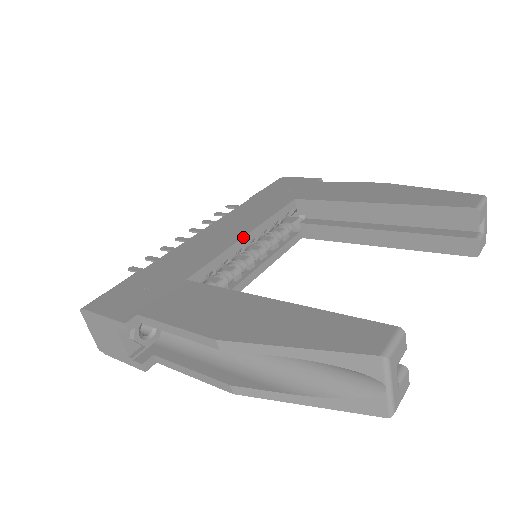
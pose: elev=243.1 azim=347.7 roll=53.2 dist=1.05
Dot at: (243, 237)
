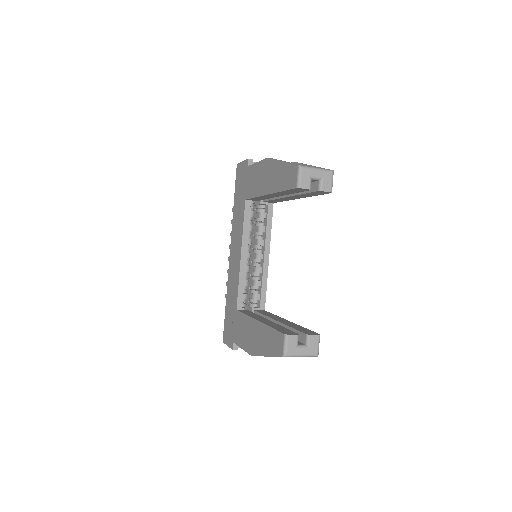
Dot at: (240, 259)
